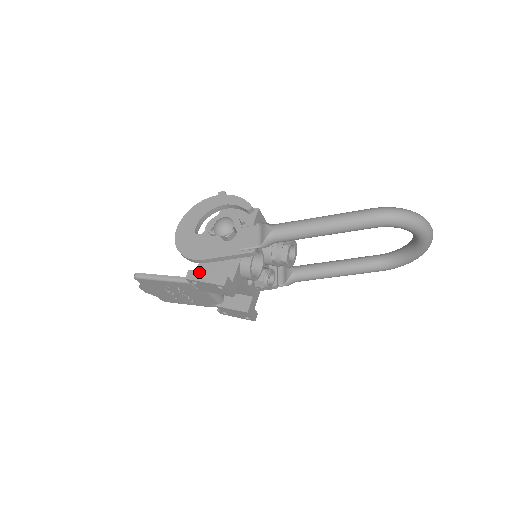
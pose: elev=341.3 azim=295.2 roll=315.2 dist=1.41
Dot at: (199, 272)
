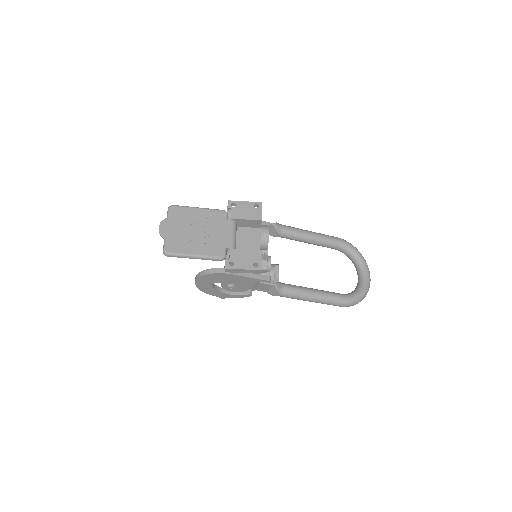
Dot at: occluded
